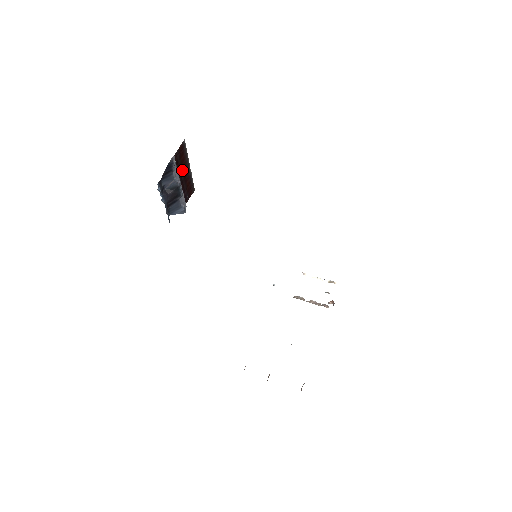
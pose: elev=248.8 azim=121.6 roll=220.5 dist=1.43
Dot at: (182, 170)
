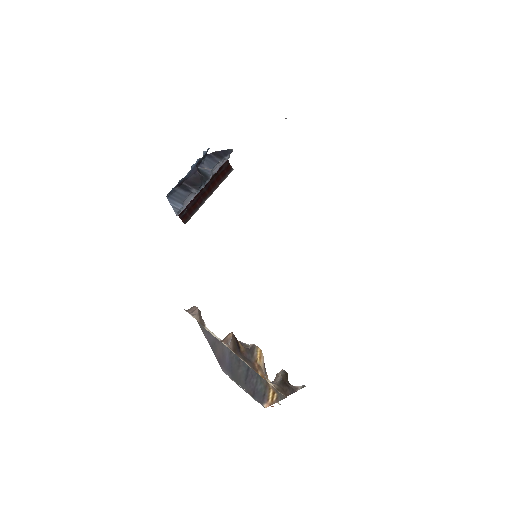
Dot at: (210, 184)
